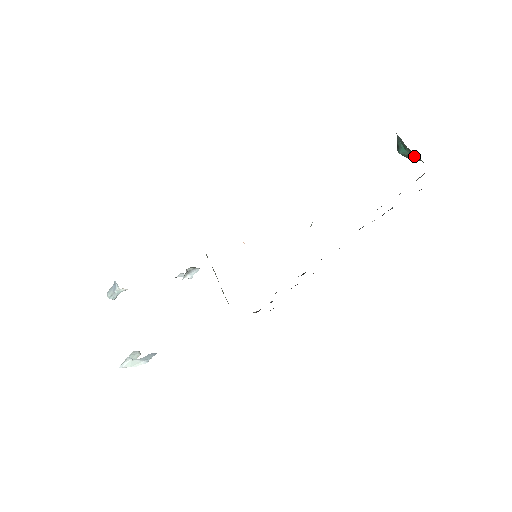
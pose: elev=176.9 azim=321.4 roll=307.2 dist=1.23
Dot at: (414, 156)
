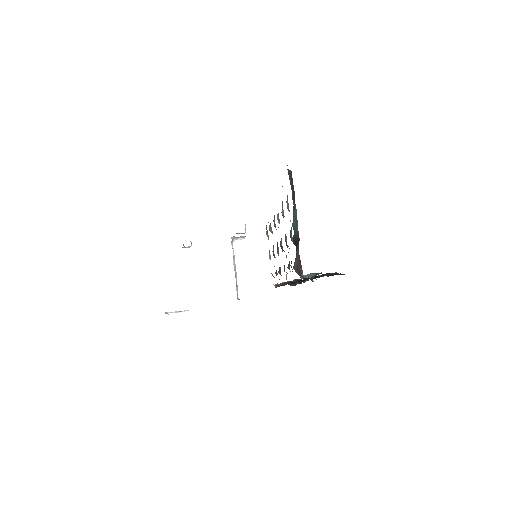
Dot at: occluded
